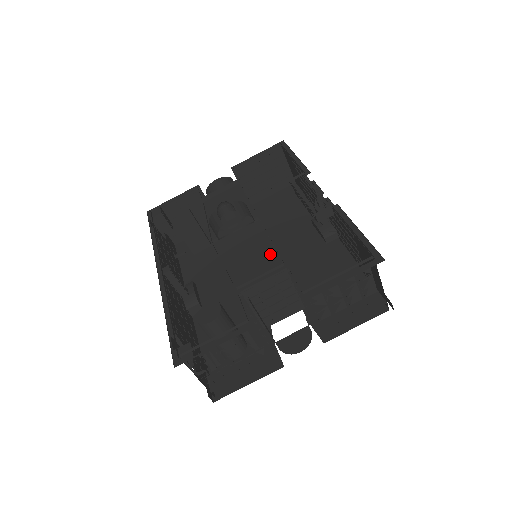
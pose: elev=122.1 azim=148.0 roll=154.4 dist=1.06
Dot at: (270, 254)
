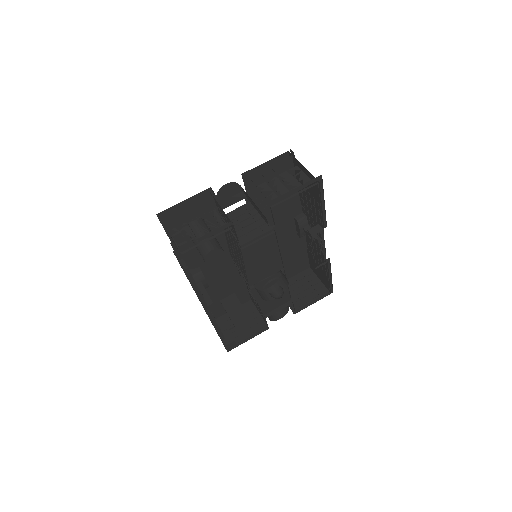
Dot at: (286, 295)
